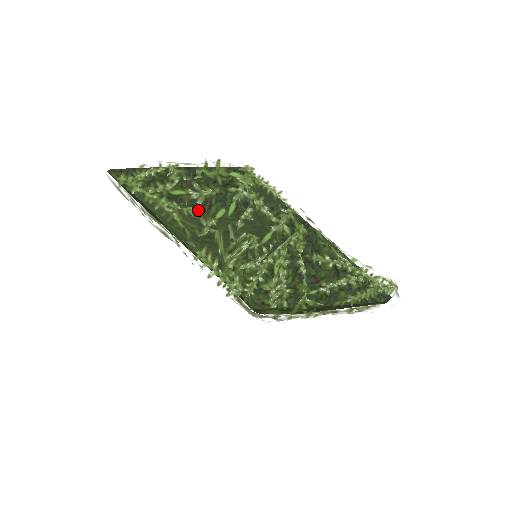
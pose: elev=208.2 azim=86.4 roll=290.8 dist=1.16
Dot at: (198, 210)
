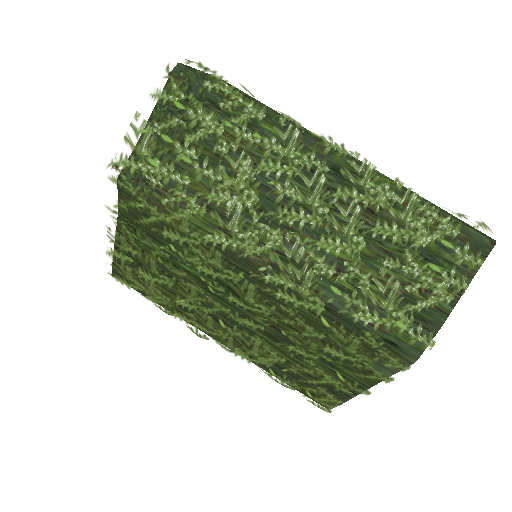
Dot at: occluded
